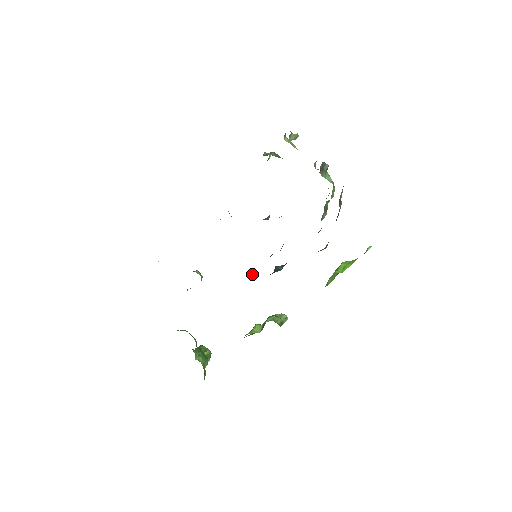
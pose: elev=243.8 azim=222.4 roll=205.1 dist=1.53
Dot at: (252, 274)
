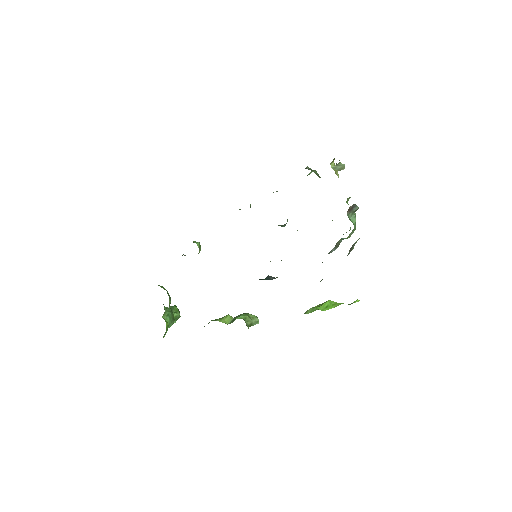
Dot at: occluded
